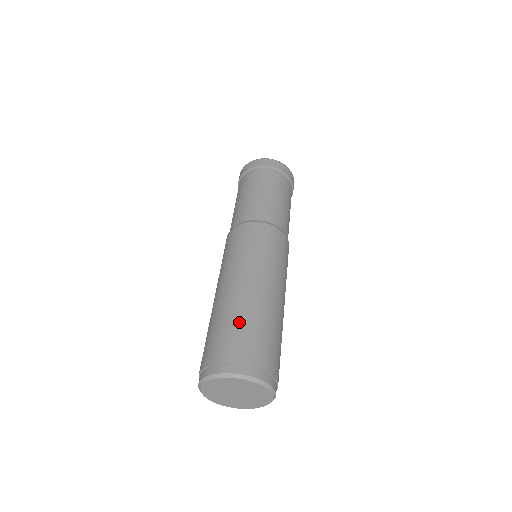
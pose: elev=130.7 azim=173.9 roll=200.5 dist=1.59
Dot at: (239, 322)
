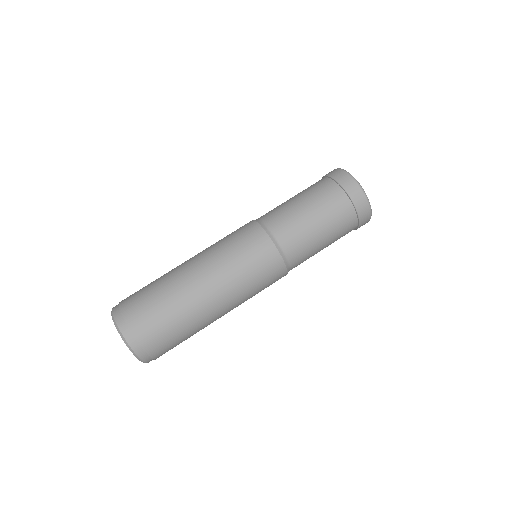
Dot at: (169, 313)
